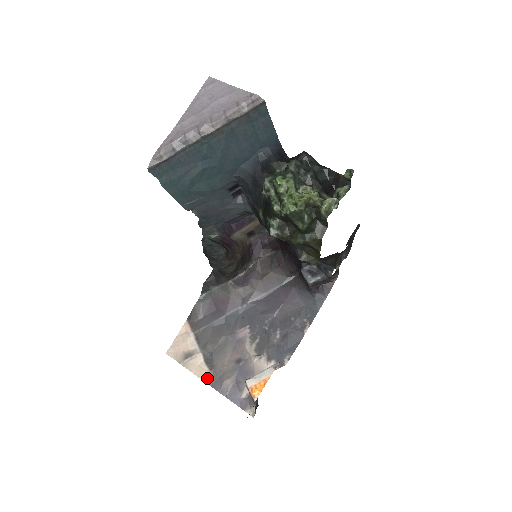
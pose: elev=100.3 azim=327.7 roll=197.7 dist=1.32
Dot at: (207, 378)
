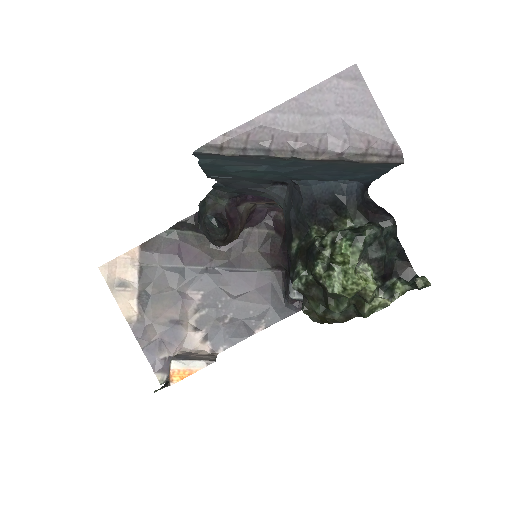
Dot at: (132, 319)
